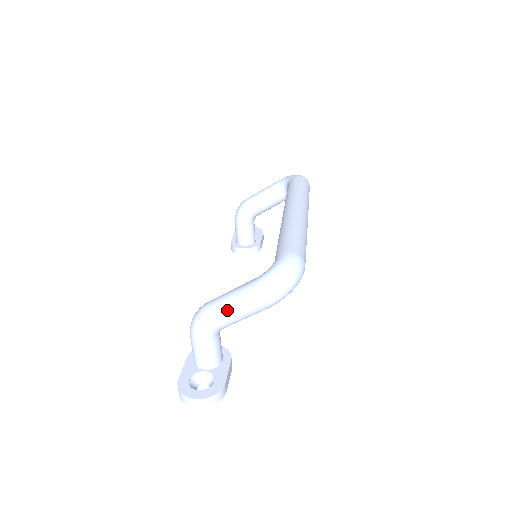
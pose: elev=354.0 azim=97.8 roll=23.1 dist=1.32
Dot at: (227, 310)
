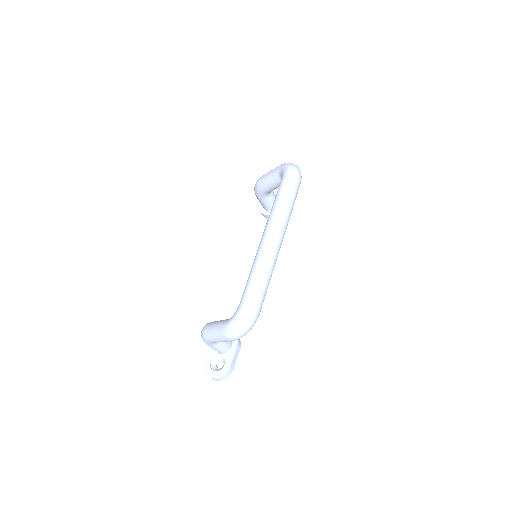
Dot at: (214, 338)
